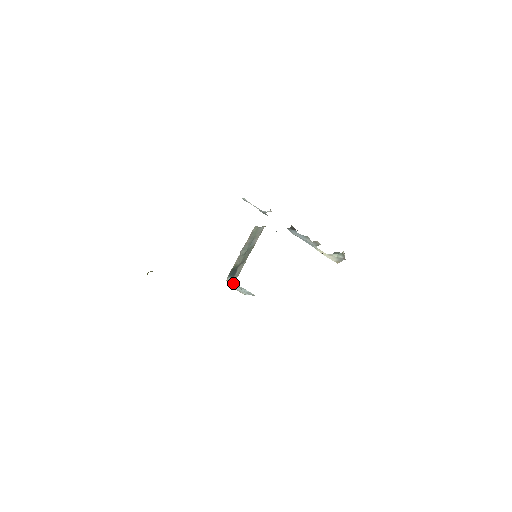
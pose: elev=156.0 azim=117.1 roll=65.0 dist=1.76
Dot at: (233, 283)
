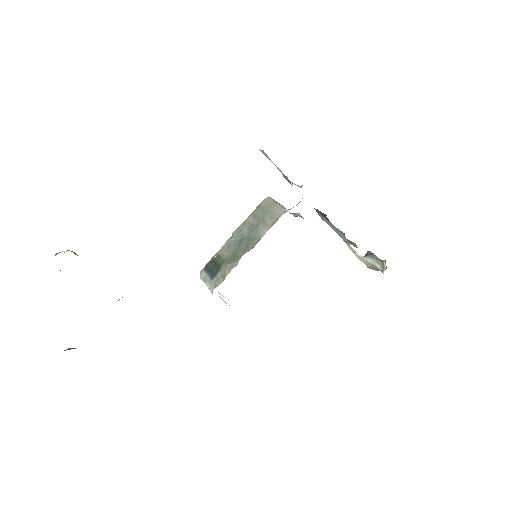
Dot at: occluded
